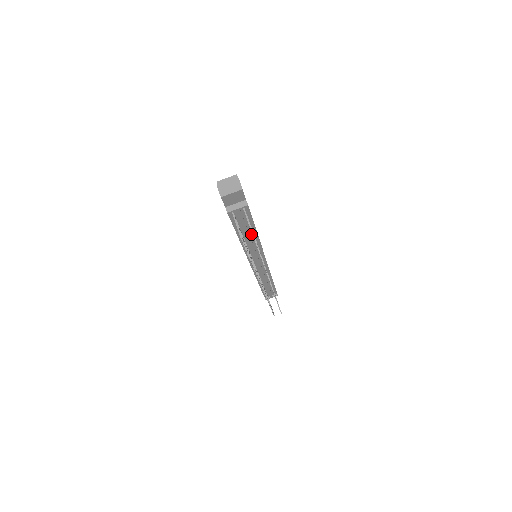
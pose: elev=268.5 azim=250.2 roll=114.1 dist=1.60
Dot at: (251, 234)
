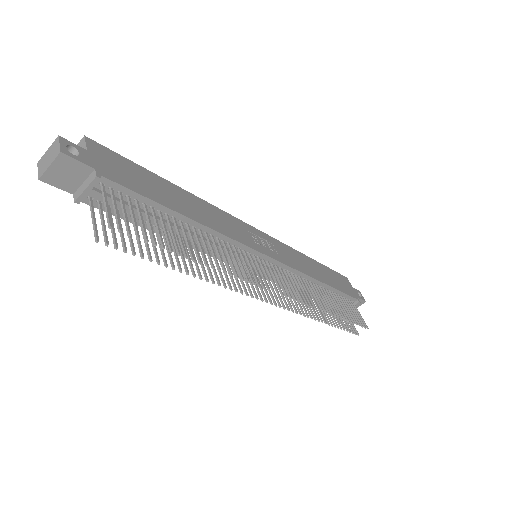
Dot at: (183, 225)
